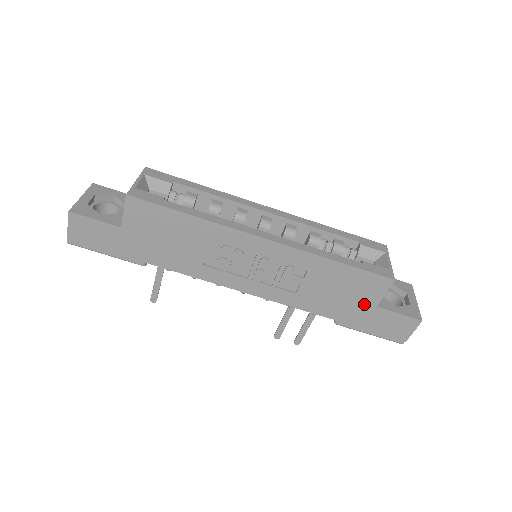
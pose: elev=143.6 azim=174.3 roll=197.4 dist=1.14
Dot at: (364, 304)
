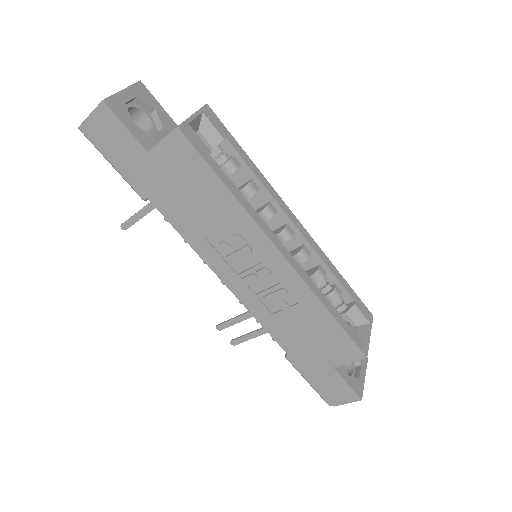
Dot at: (324, 359)
